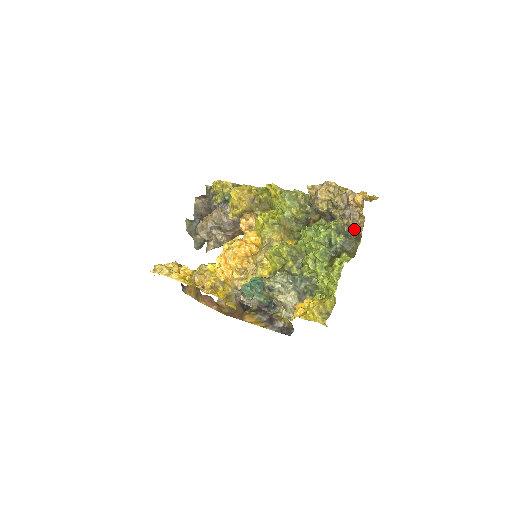
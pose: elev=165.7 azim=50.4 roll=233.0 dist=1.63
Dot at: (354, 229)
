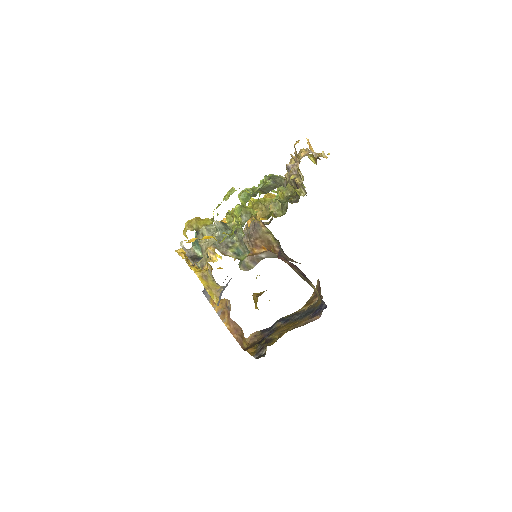
Dot at: (289, 179)
